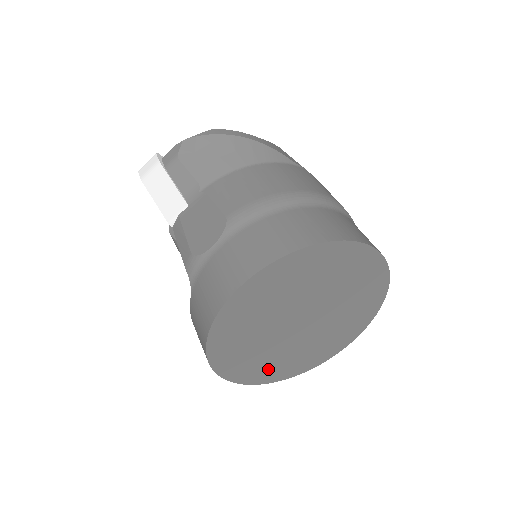
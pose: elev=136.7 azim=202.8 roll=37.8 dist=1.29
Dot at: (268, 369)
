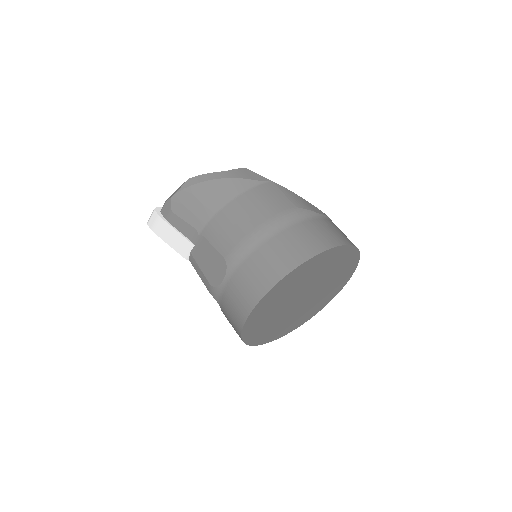
Dot at: (290, 325)
